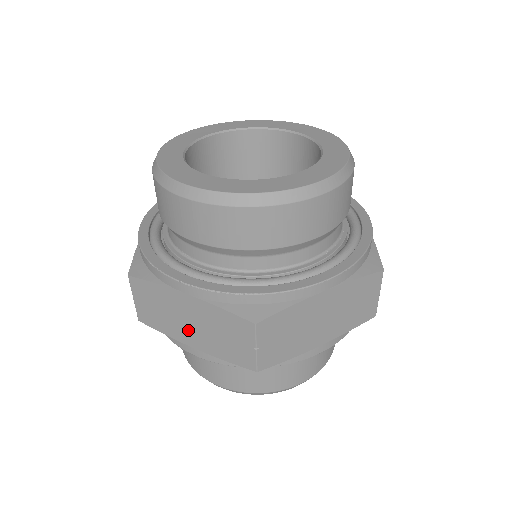
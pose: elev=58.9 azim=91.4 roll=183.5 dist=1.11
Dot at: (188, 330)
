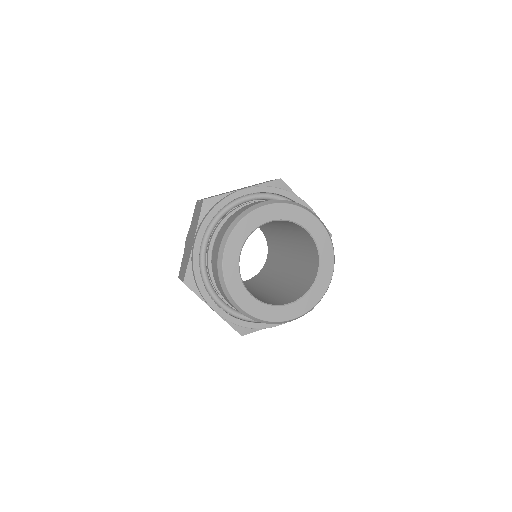
Dot at: occluded
